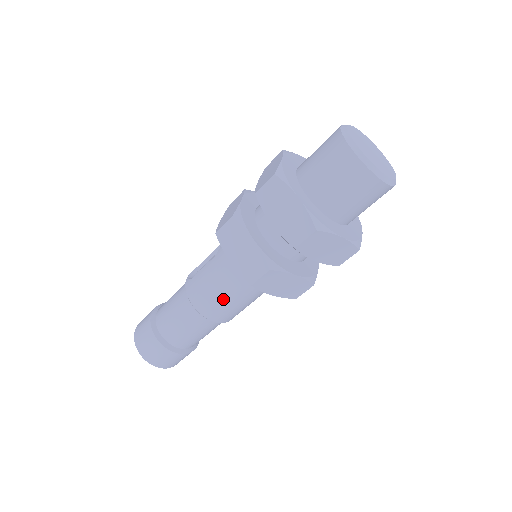
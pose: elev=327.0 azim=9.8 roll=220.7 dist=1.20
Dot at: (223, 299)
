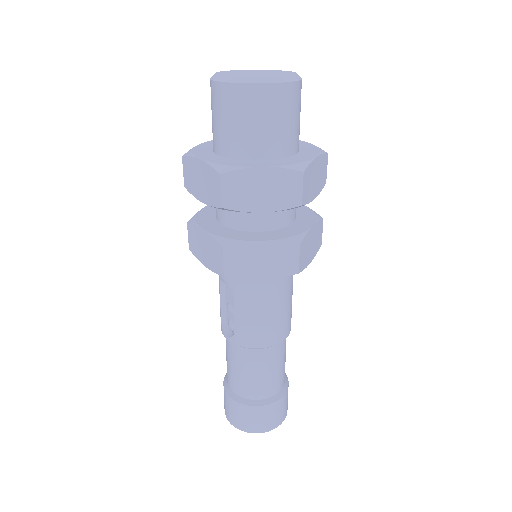
Dot at: (278, 313)
